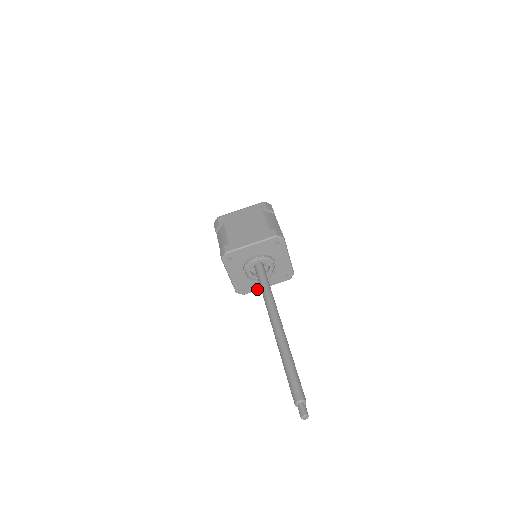
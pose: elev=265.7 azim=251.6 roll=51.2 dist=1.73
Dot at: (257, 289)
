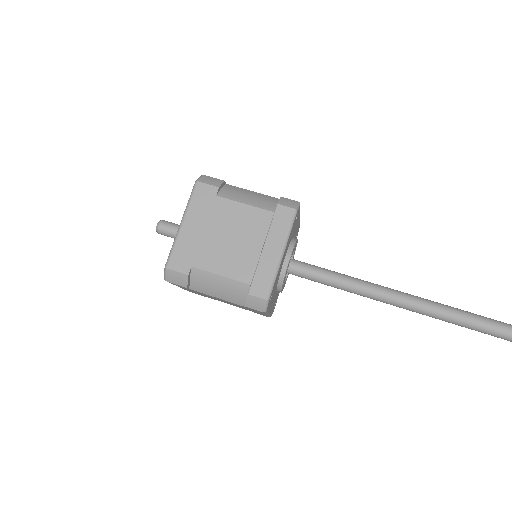
Dot at: occluded
